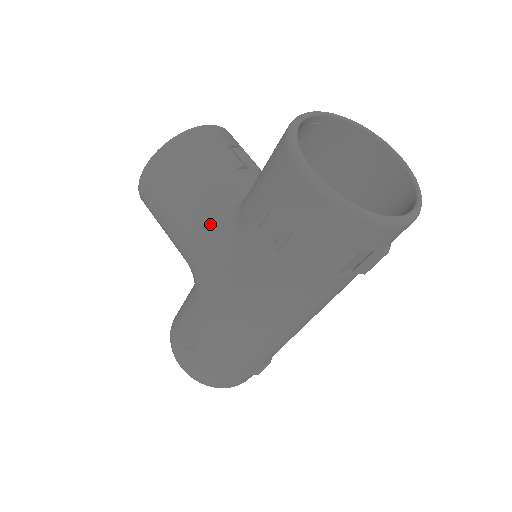
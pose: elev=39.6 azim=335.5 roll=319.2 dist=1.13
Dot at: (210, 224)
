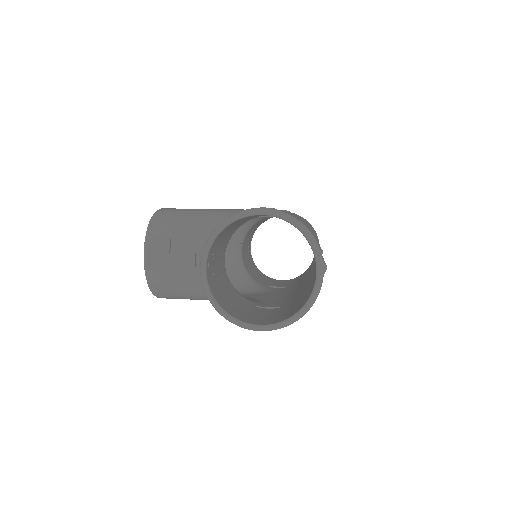
Dot at: occluded
